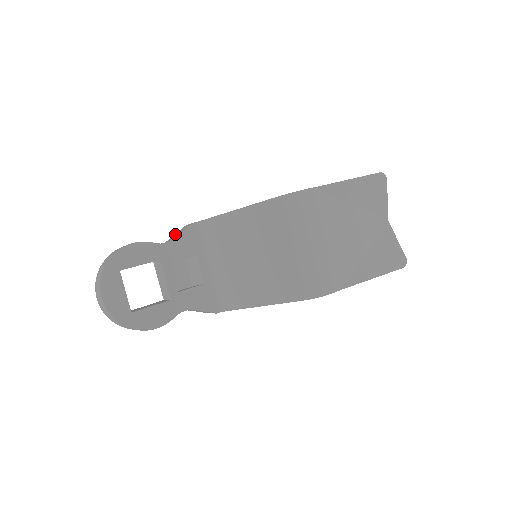
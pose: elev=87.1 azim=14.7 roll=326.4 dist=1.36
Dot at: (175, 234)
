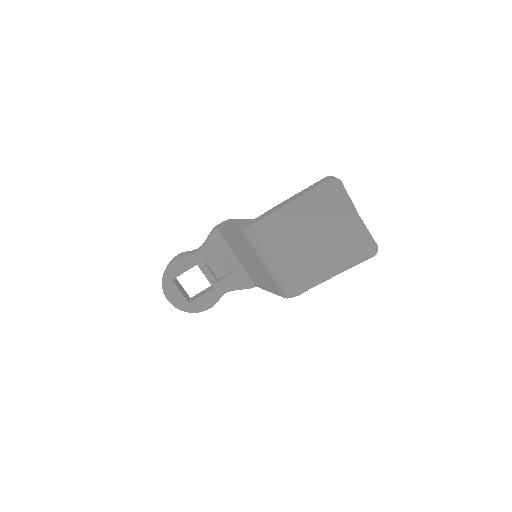
Dot at: (207, 237)
